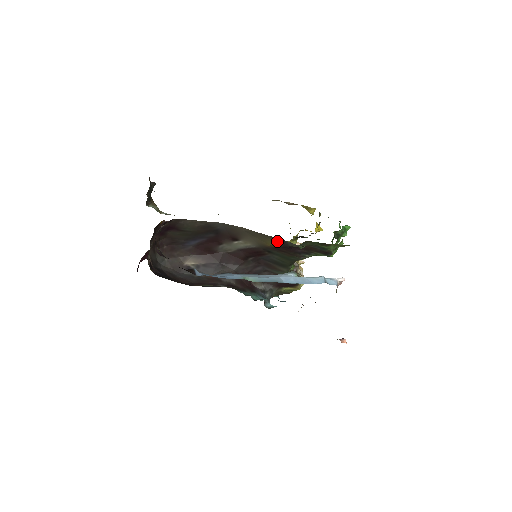
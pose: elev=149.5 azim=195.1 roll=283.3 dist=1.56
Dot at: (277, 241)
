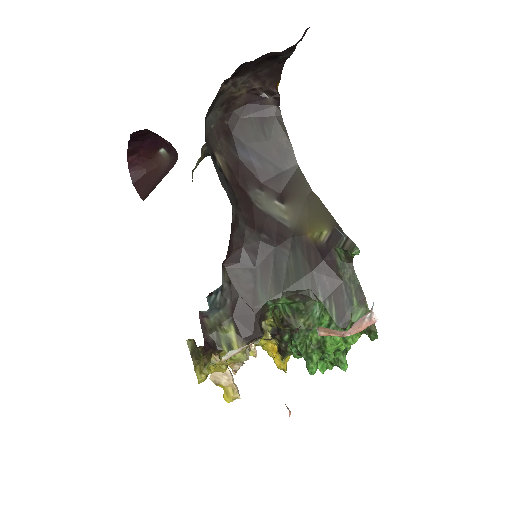
Dot at: (330, 230)
